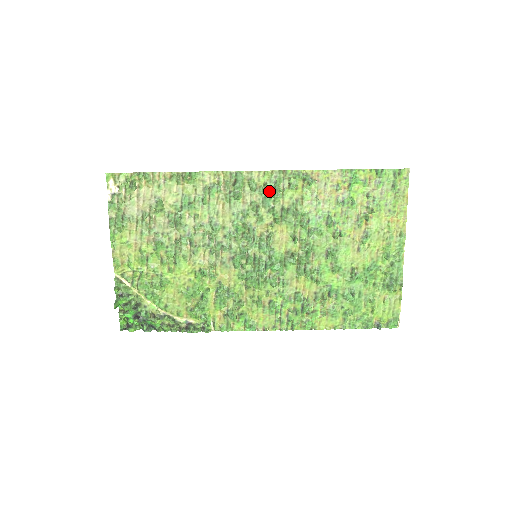
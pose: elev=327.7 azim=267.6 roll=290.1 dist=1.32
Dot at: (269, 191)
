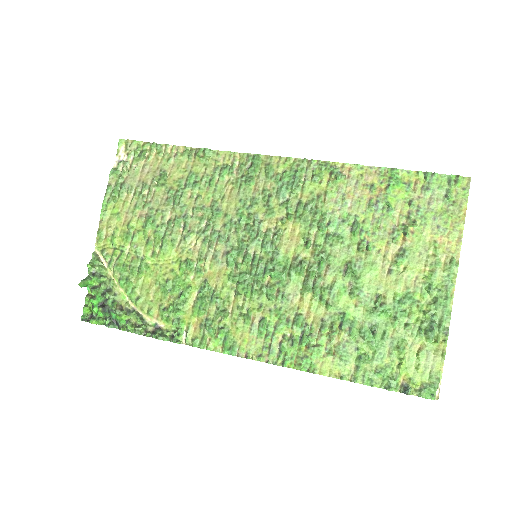
Dot at: (287, 180)
